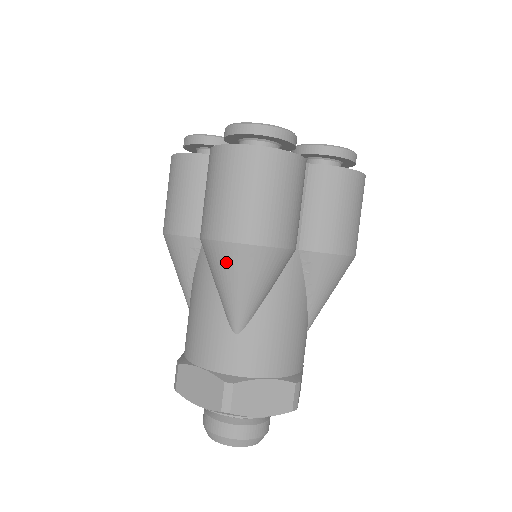
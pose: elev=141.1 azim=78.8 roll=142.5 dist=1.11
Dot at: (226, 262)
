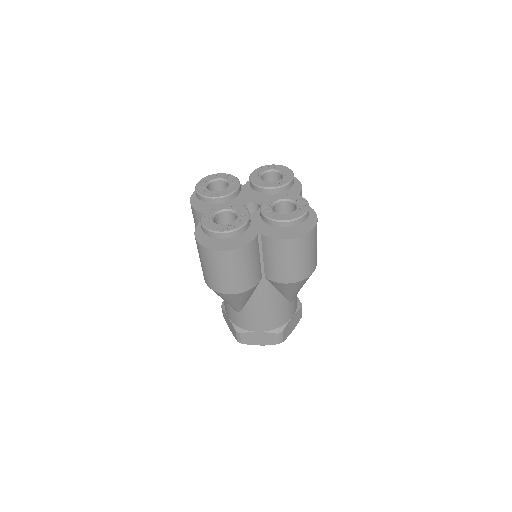
Dot at: occluded
